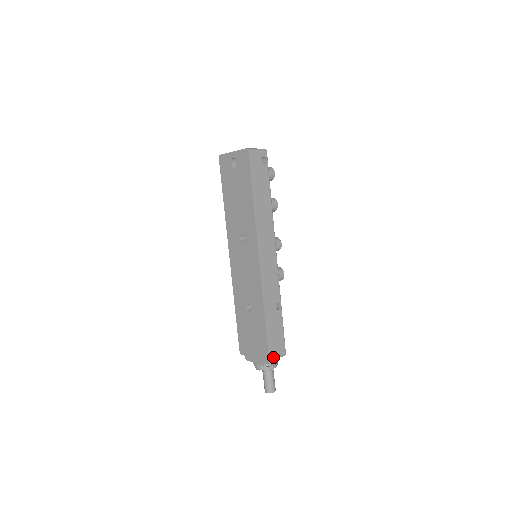
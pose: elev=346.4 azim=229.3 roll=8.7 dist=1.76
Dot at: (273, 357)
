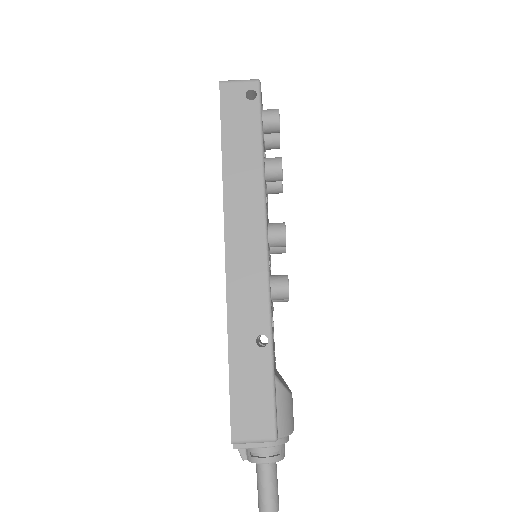
Dot at: (242, 435)
